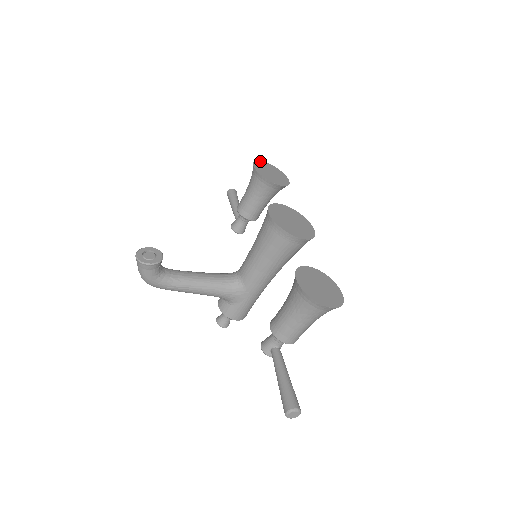
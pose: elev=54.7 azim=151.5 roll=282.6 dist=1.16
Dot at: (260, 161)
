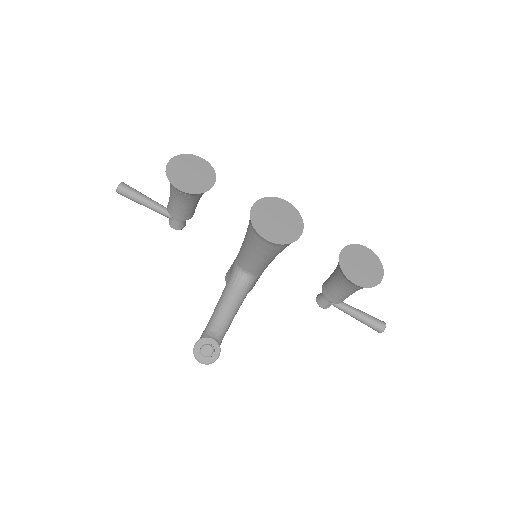
Dot at: (167, 170)
